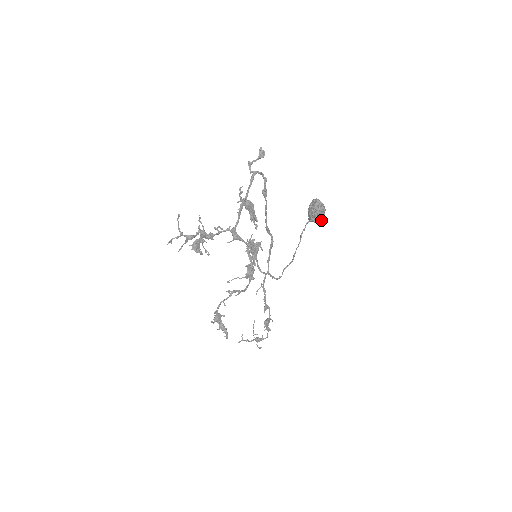
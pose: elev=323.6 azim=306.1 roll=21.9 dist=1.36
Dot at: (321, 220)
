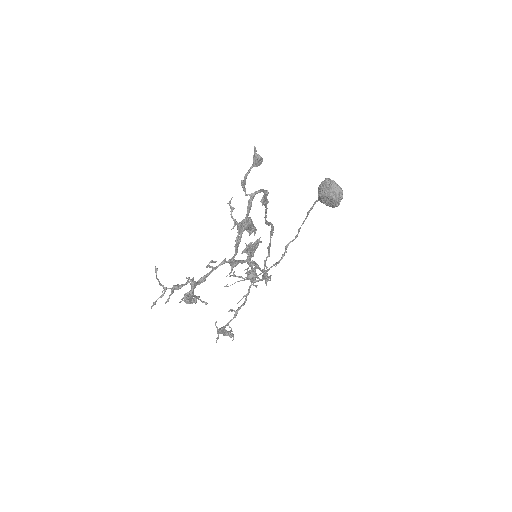
Dot at: (337, 206)
